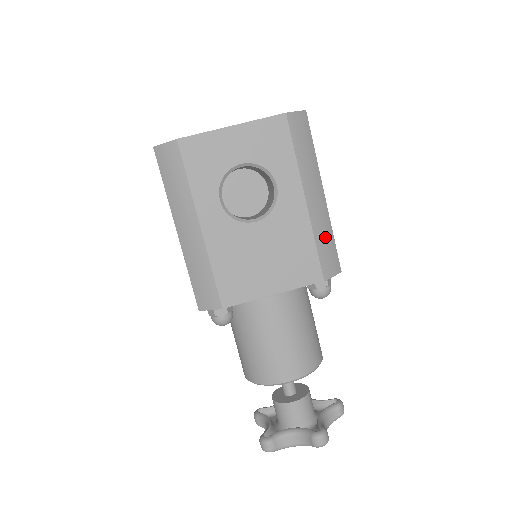
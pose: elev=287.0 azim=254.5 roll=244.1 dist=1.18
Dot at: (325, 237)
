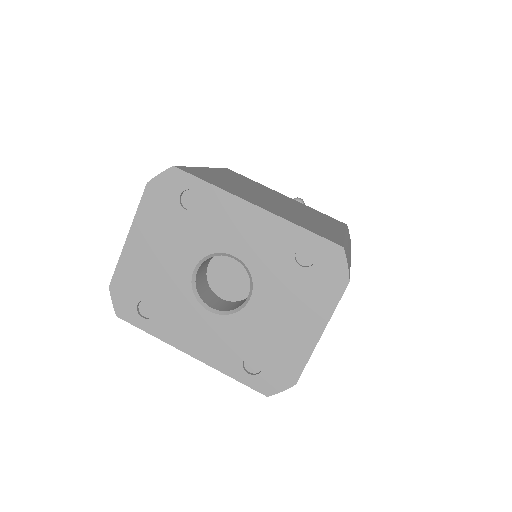
Dot at: (349, 242)
